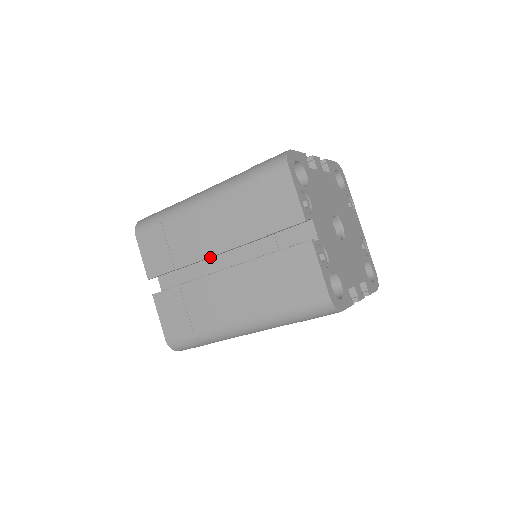
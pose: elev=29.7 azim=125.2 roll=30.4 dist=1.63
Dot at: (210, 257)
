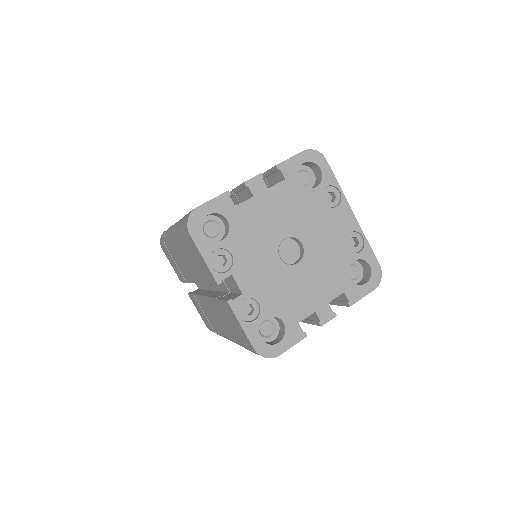
Dot at: occluded
